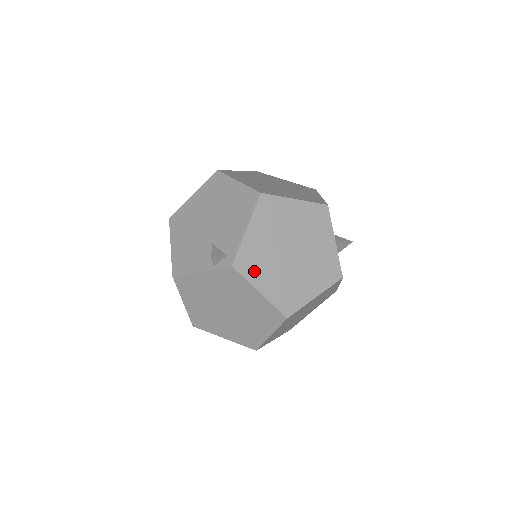
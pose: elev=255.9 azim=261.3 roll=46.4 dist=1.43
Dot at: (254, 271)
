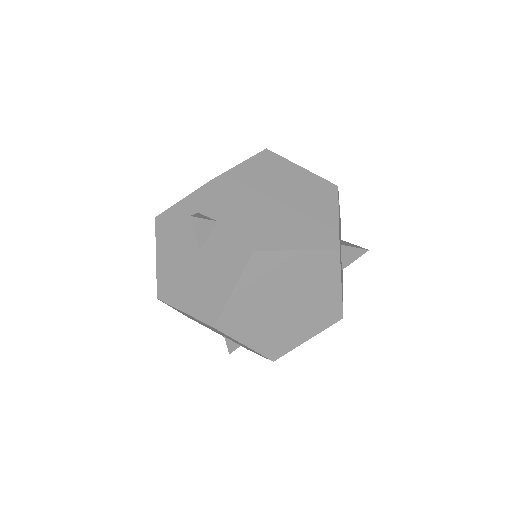
Dot at: occluded
